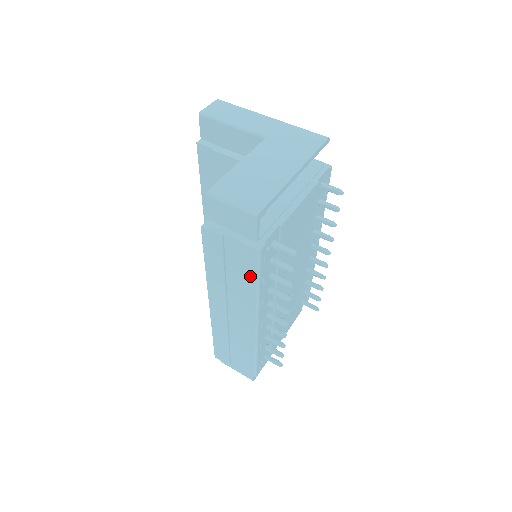
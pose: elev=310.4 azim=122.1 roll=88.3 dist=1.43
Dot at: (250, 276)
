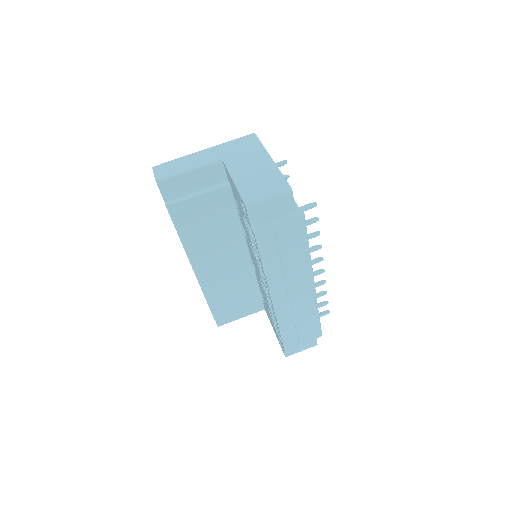
Dot at: (301, 243)
